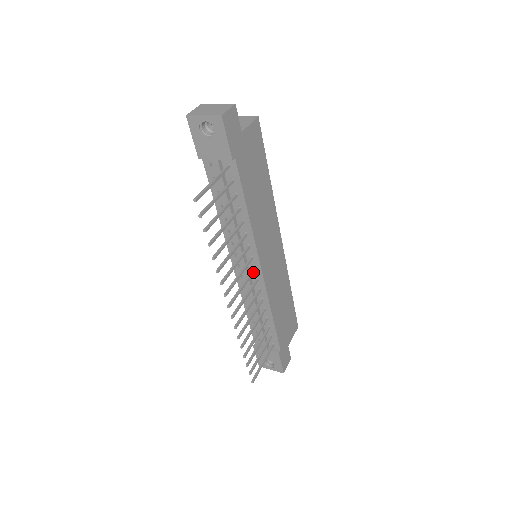
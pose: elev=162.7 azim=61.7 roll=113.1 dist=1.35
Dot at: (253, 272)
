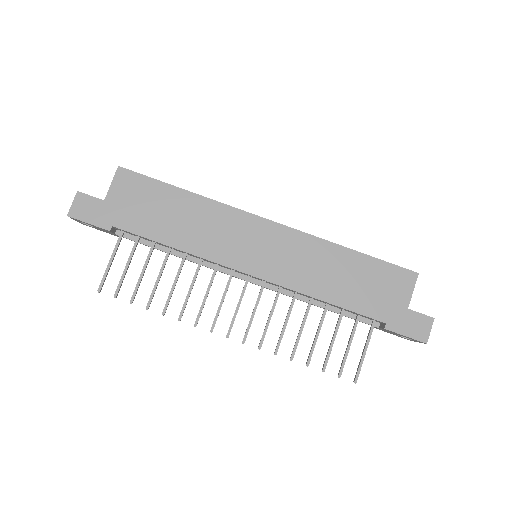
Dot at: (247, 281)
